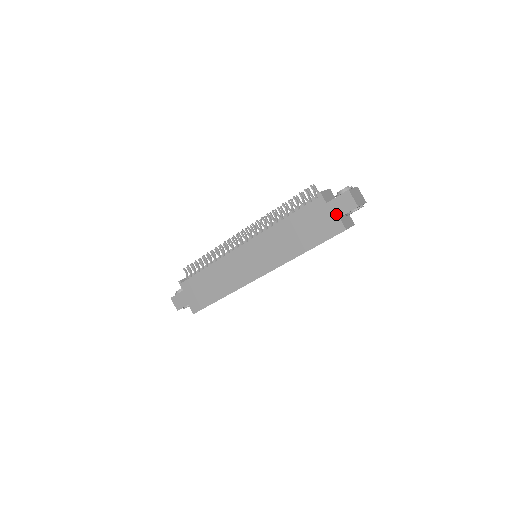
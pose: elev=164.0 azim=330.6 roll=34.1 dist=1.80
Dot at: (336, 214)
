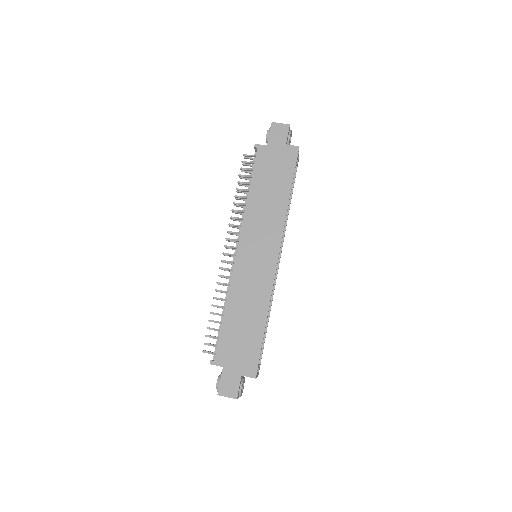
Dot at: (281, 145)
